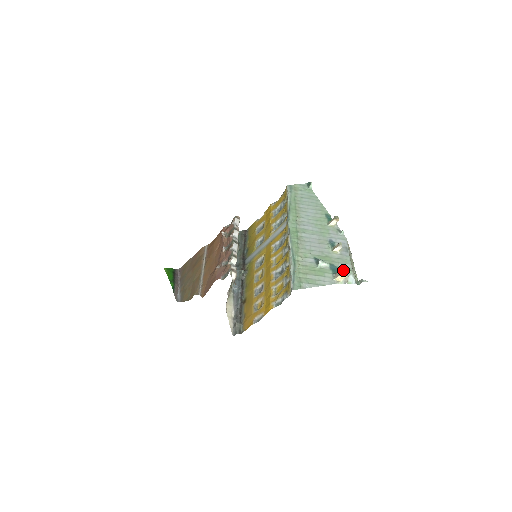
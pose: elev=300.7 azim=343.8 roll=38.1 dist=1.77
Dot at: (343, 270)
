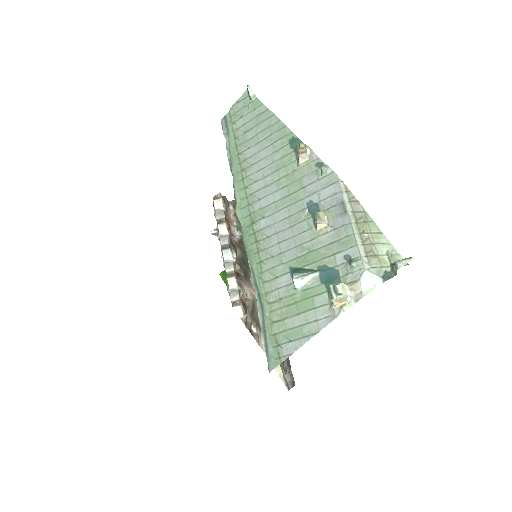
Dot at: (331, 291)
